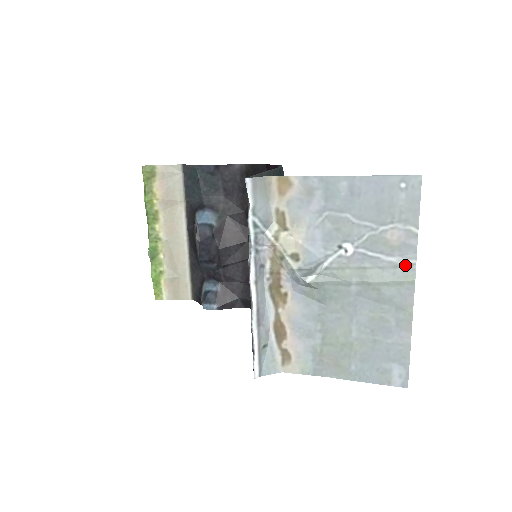
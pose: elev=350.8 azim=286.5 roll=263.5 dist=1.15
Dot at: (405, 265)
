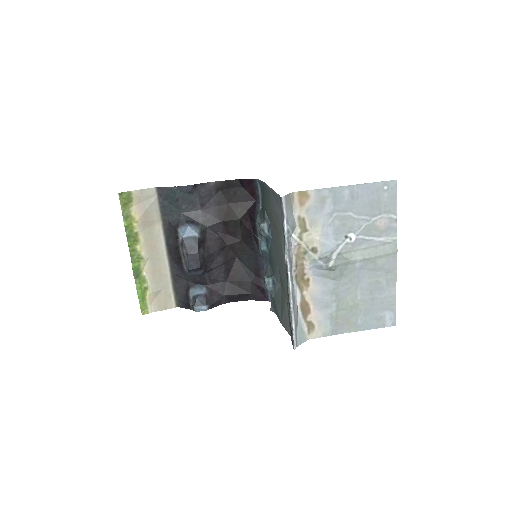
Dot at: (390, 242)
